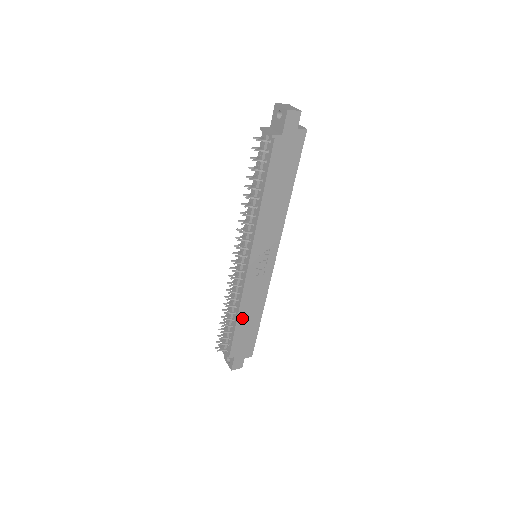
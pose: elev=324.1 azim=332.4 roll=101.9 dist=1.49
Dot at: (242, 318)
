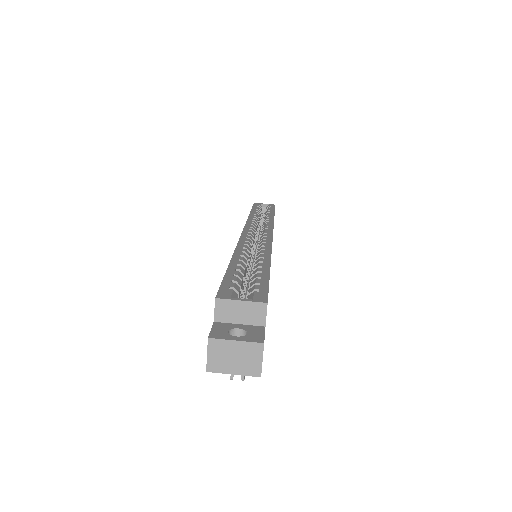
Dot at: occluded
